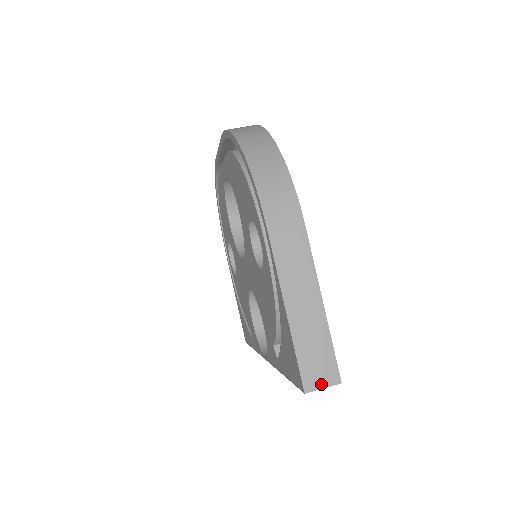
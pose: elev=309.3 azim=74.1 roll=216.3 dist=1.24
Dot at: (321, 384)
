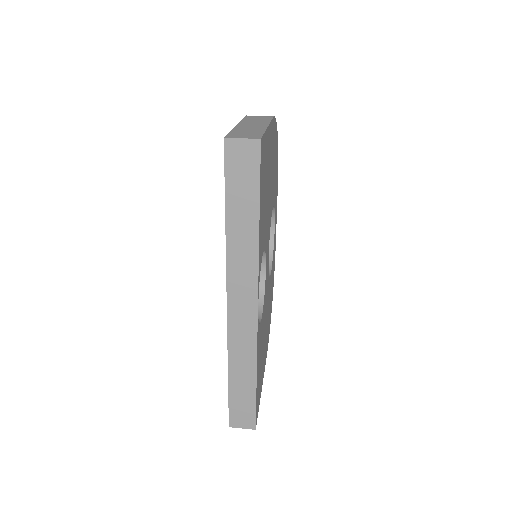
Dot at: (242, 137)
